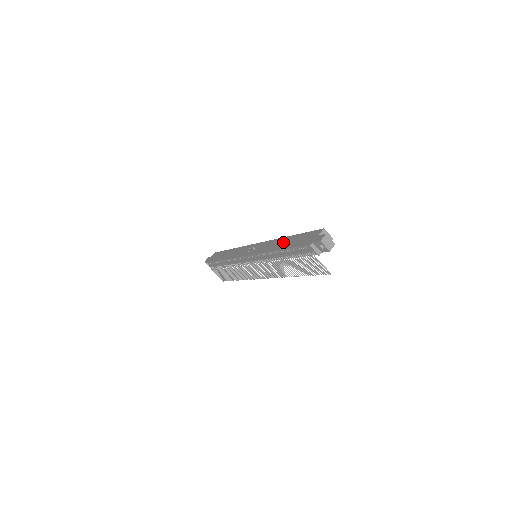
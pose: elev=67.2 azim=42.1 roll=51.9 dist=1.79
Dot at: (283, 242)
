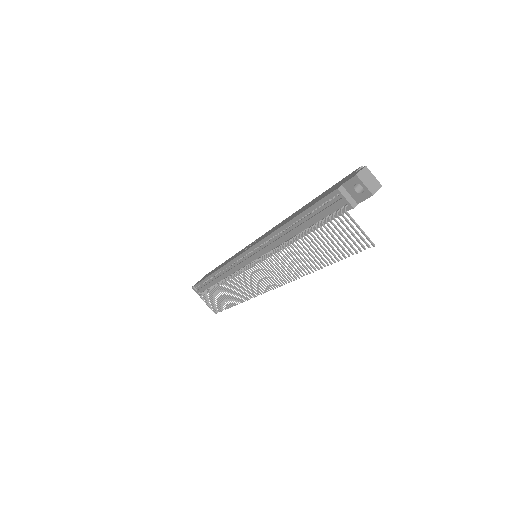
Dot at: (294, 214)
